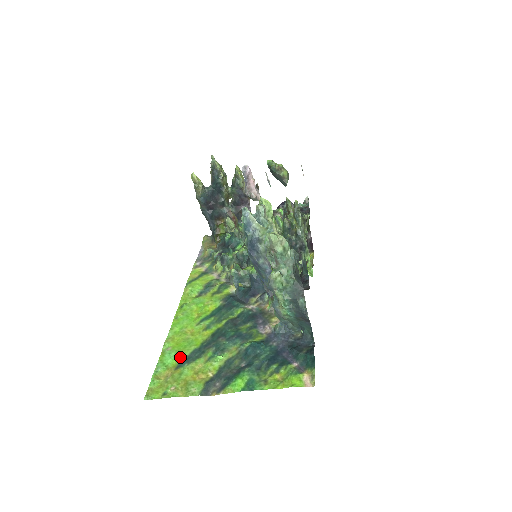
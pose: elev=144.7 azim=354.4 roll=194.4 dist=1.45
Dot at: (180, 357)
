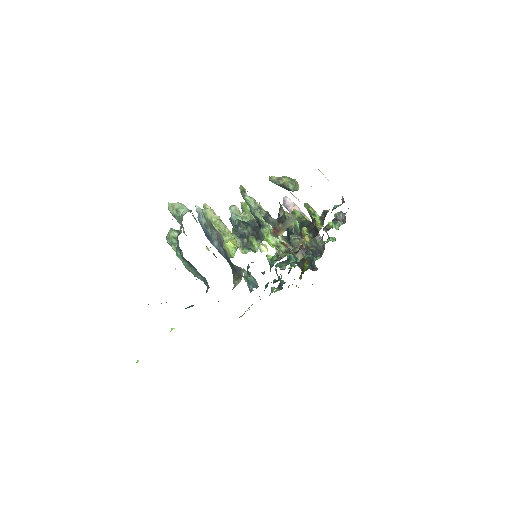
Dot at: occluded
